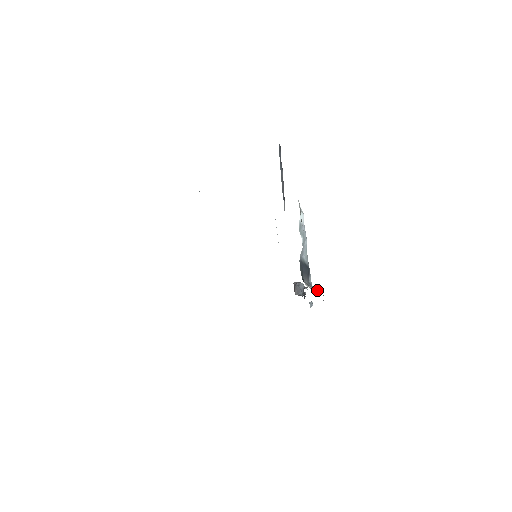
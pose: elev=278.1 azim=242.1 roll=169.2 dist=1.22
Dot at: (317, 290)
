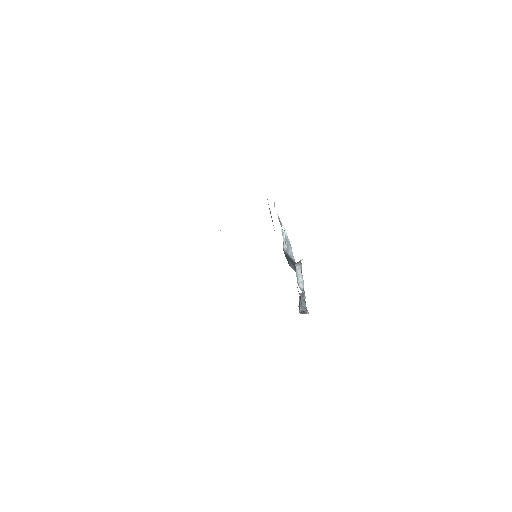
Dot at: occluded
